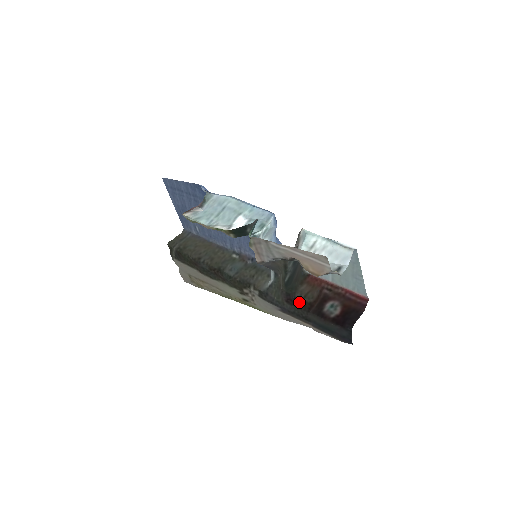
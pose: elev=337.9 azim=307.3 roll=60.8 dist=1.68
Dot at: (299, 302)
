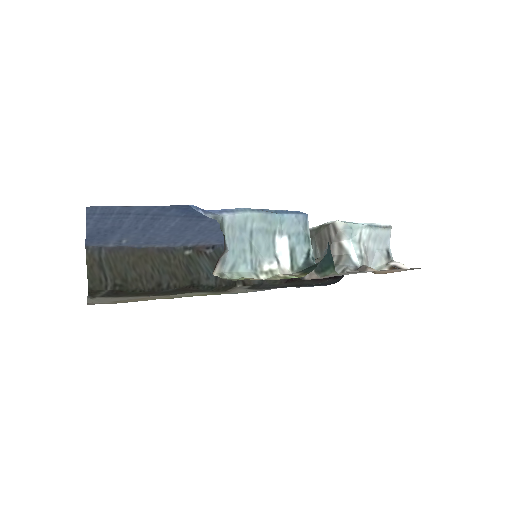
Dot at: occluded
